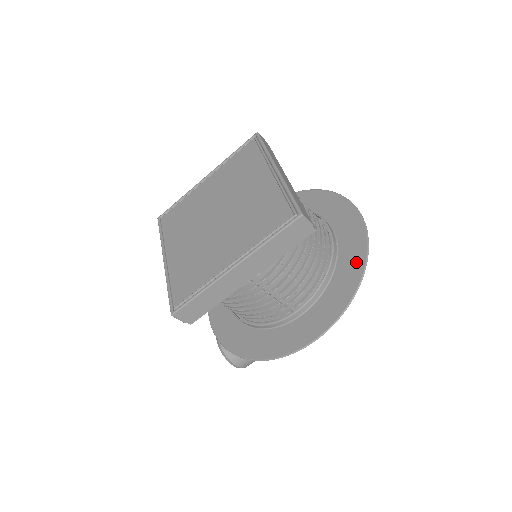
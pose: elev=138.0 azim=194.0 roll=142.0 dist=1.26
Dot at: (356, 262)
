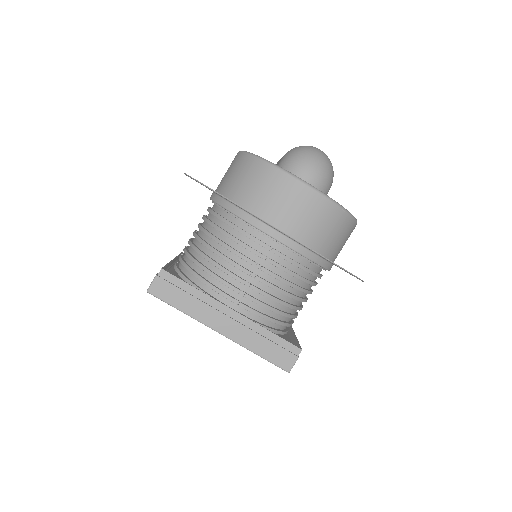
Dot at: occluded
